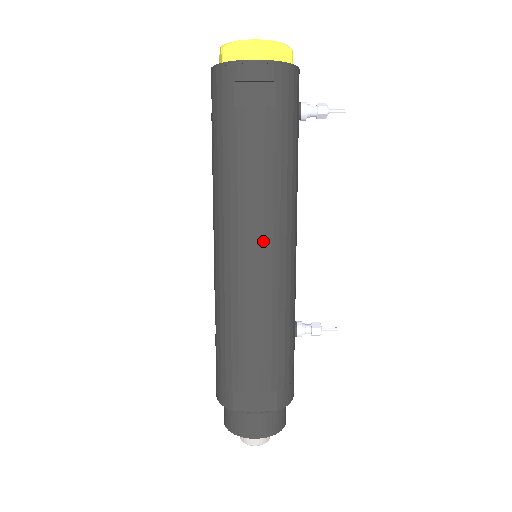
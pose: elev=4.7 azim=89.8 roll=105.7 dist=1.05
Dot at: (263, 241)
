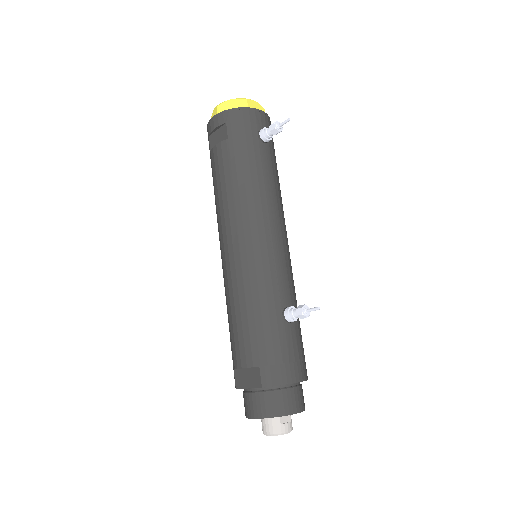
Dot at: (231, 234)
